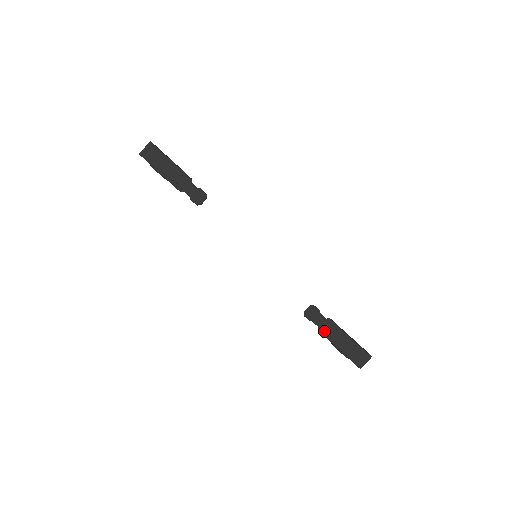
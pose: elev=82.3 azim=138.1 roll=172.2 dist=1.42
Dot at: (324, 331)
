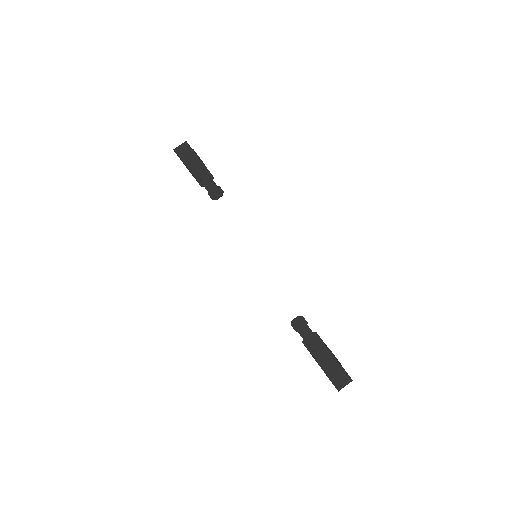
Dot at: (308, 343)
